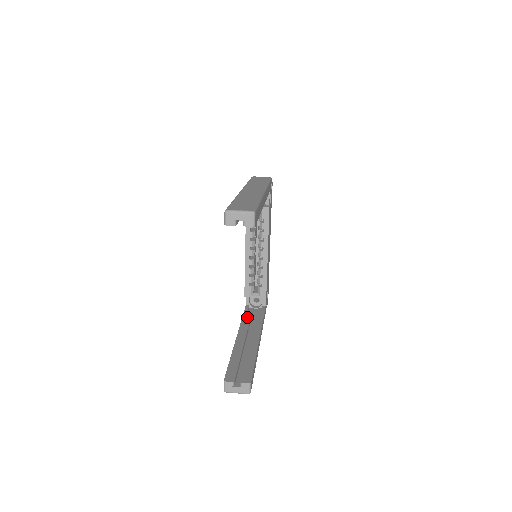
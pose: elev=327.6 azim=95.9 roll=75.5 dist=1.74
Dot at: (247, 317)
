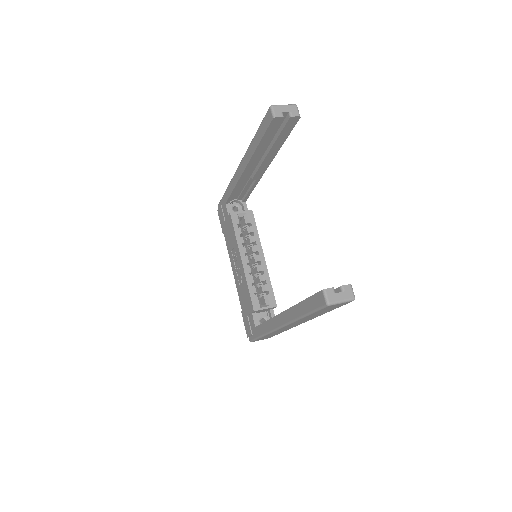
Dot at: occluded
